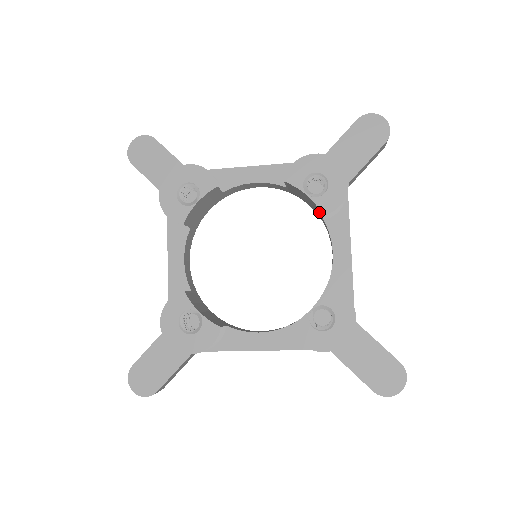
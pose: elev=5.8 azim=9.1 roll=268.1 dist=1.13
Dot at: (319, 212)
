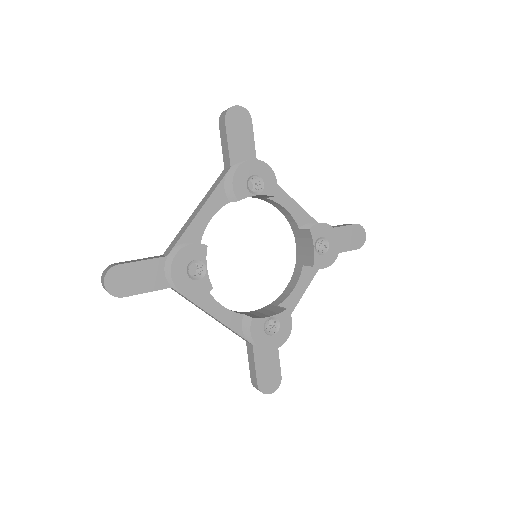
Dot at: occluded
